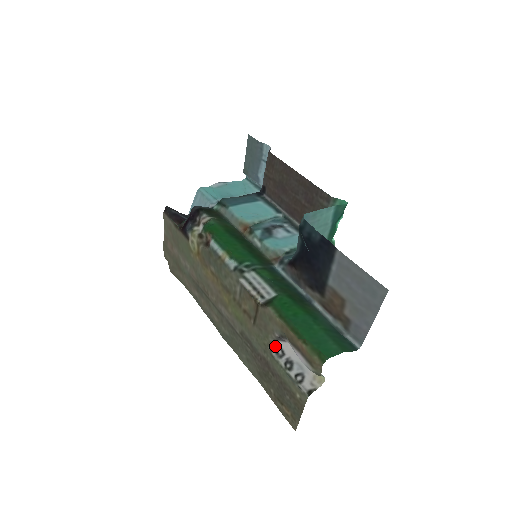
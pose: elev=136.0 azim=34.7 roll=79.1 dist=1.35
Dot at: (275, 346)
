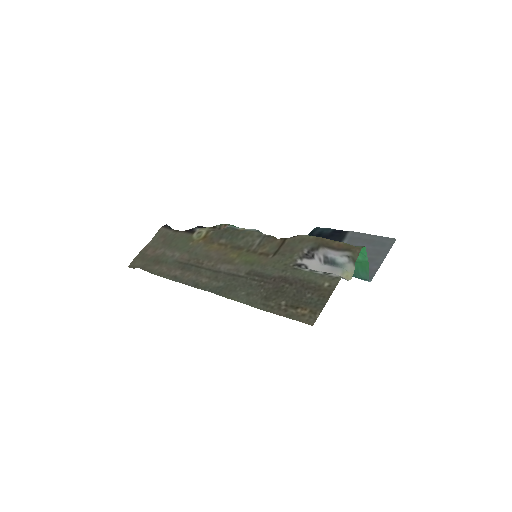
Dot at: (298, 263)
